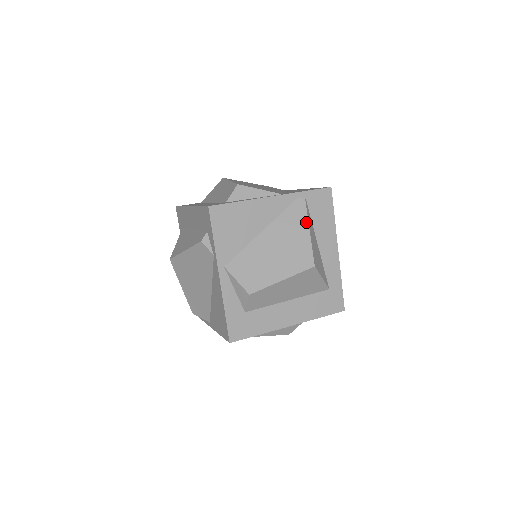
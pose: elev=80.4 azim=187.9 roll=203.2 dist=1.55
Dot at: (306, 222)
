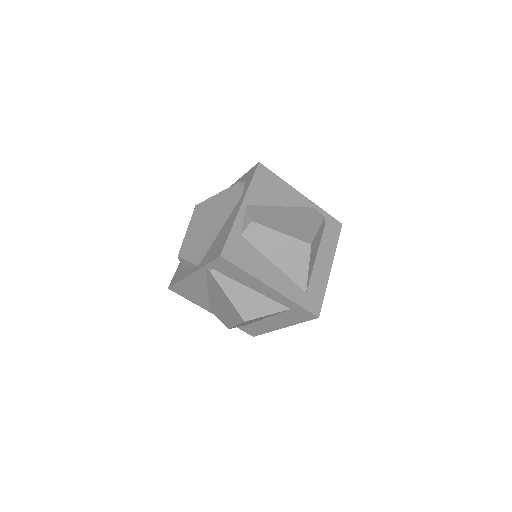
Dot at: (221, 289)
